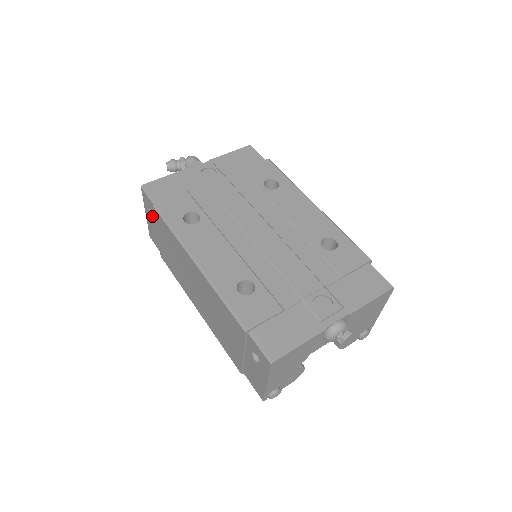
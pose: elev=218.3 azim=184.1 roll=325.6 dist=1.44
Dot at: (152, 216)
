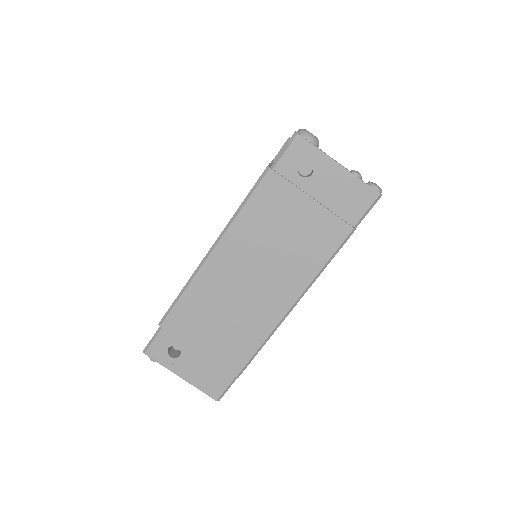
Dot at: (180, 355)
